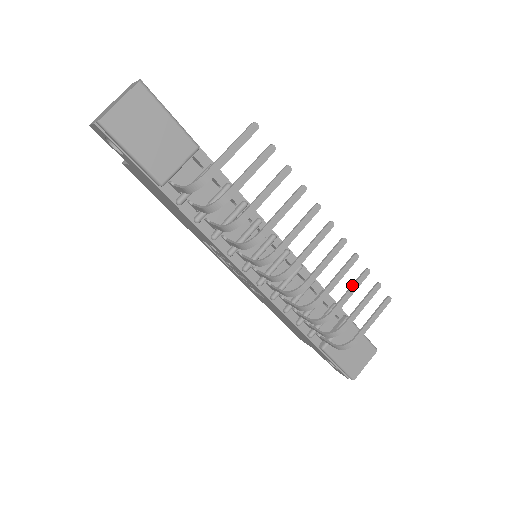
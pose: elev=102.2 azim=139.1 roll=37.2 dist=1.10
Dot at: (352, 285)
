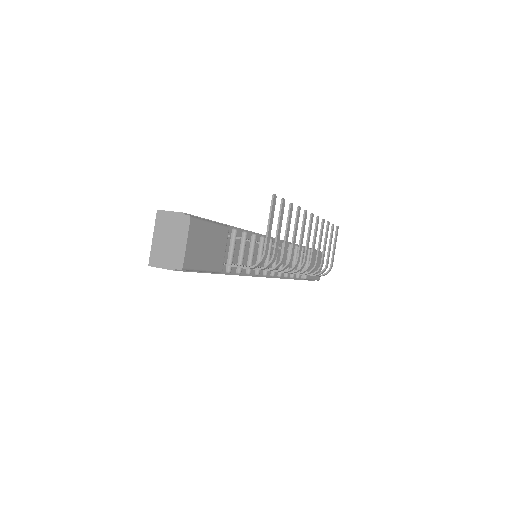
Dot at: (325, 239)
